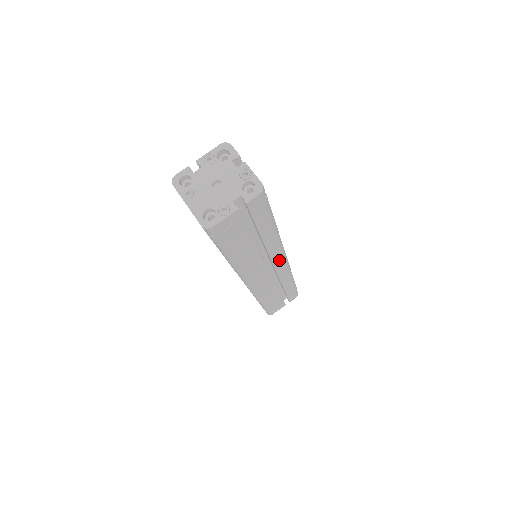
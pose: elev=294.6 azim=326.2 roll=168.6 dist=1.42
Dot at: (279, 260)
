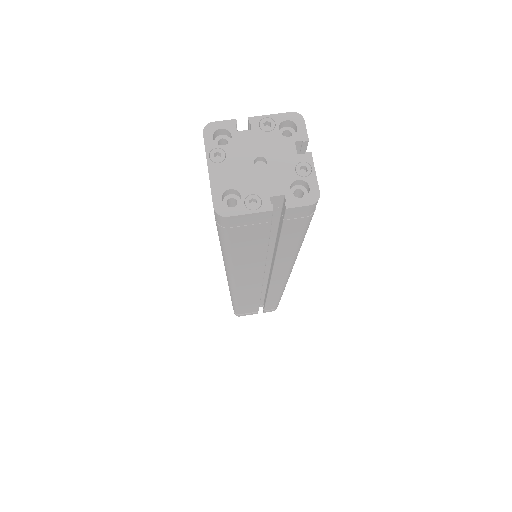
Dot at: (280, 276)
